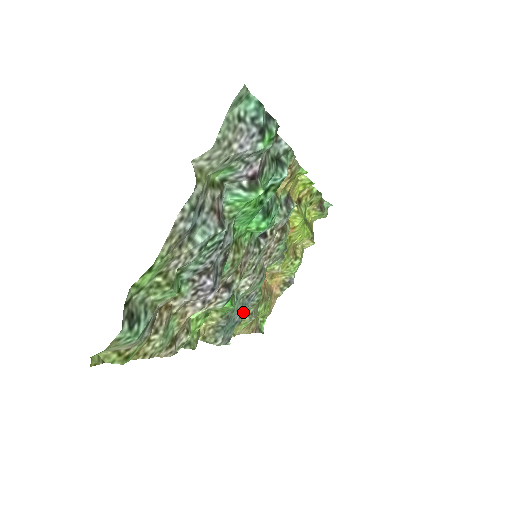
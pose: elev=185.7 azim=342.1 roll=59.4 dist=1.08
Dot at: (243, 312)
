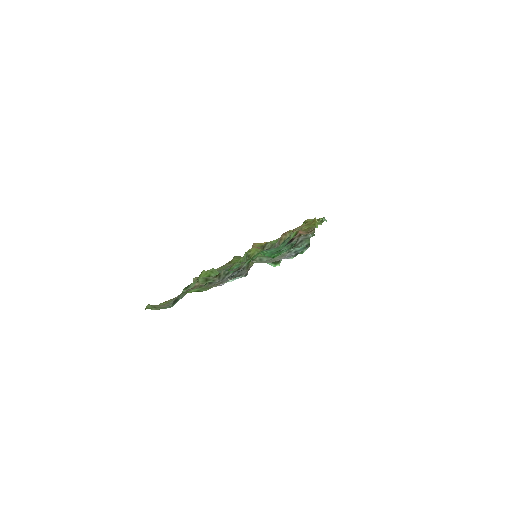
Dot at: occluded
